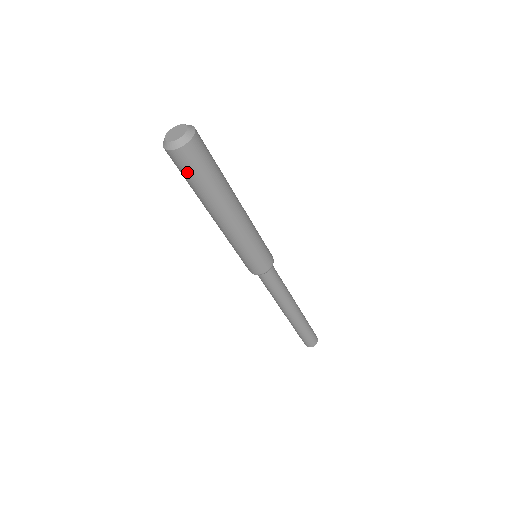
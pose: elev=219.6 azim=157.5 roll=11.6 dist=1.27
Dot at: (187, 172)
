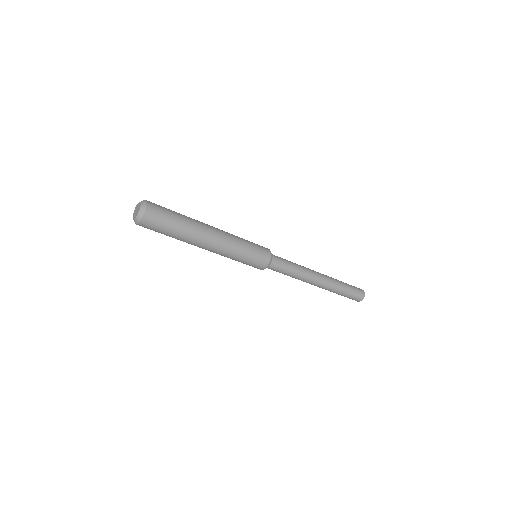
Dot at: occluded
